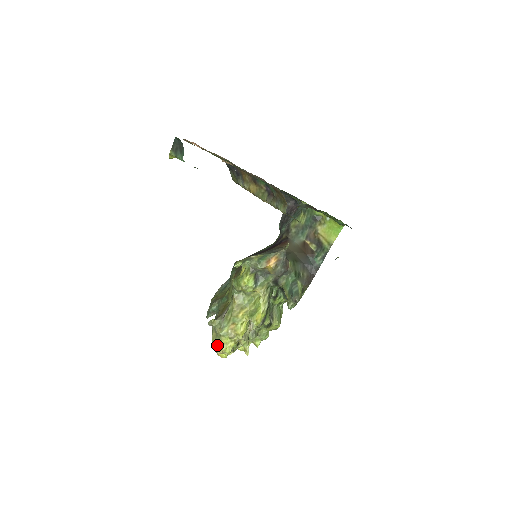
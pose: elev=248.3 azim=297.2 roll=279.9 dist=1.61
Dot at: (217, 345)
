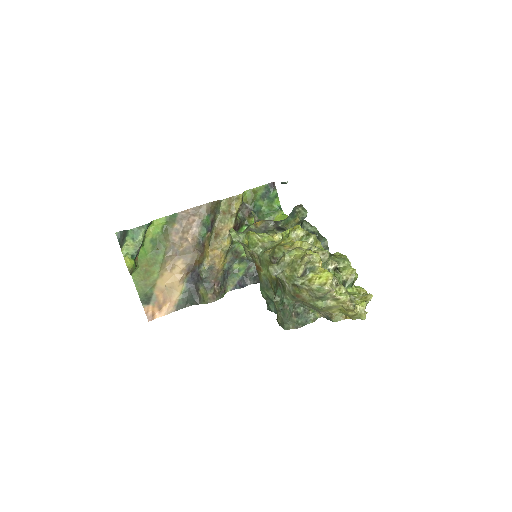
Dot at: (299, 264)
